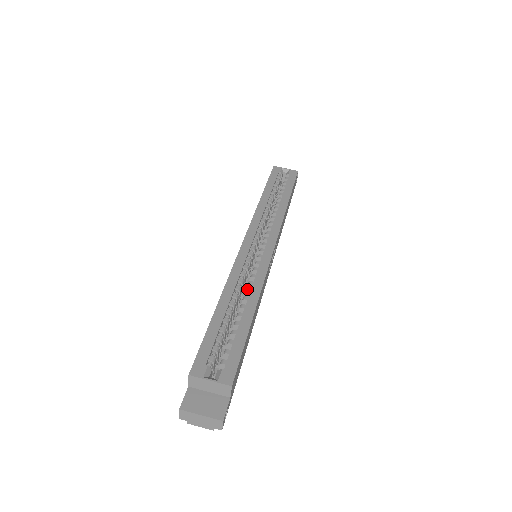
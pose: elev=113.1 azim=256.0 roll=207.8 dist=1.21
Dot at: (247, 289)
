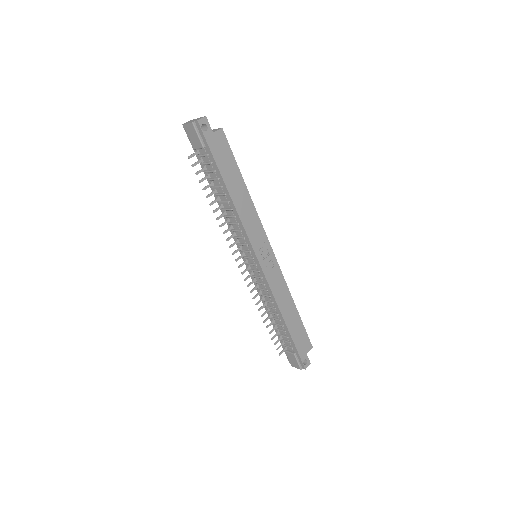
Dot at: occluded
